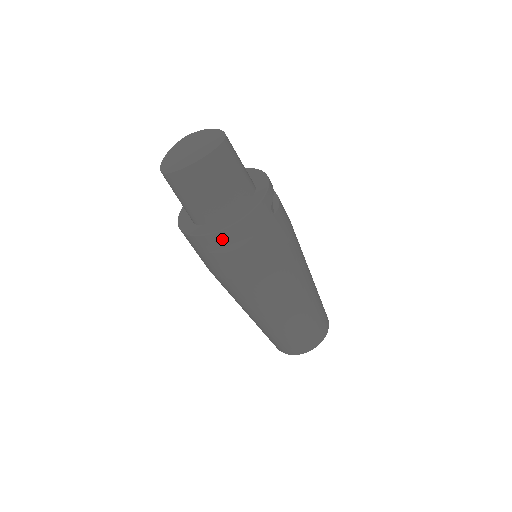
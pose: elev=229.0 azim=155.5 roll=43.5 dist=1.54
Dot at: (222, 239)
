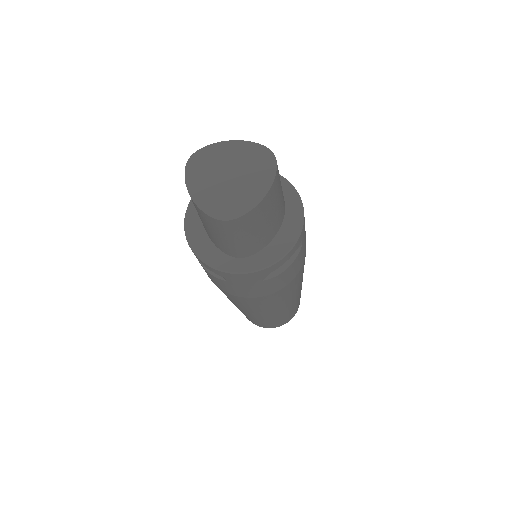
Dot at: (283, 263)
